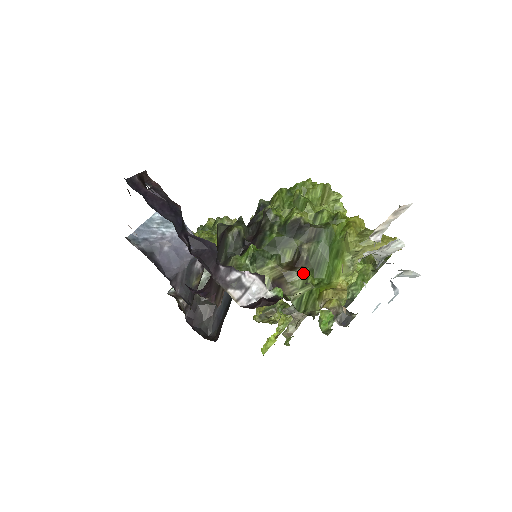
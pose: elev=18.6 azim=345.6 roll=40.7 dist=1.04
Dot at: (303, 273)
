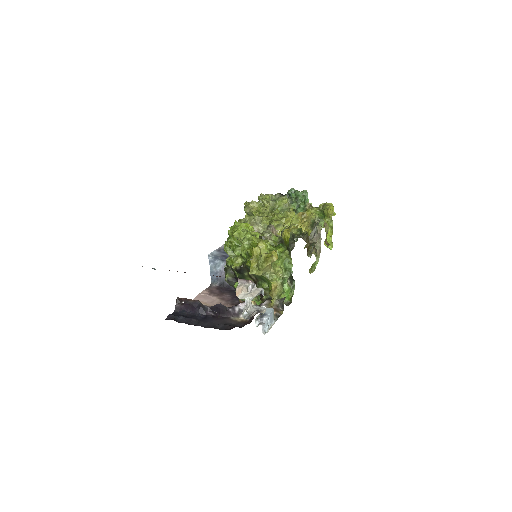
Dot at: (260, 285)
